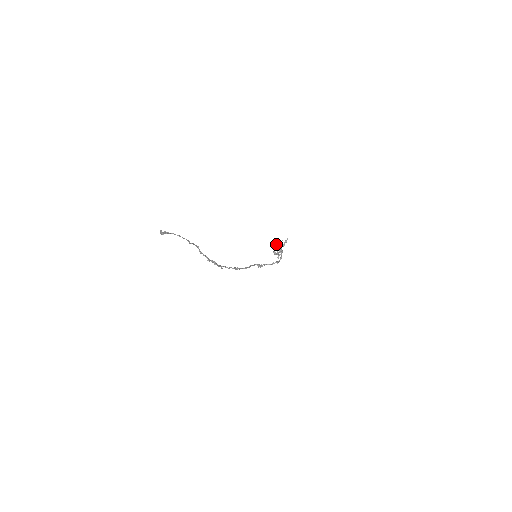
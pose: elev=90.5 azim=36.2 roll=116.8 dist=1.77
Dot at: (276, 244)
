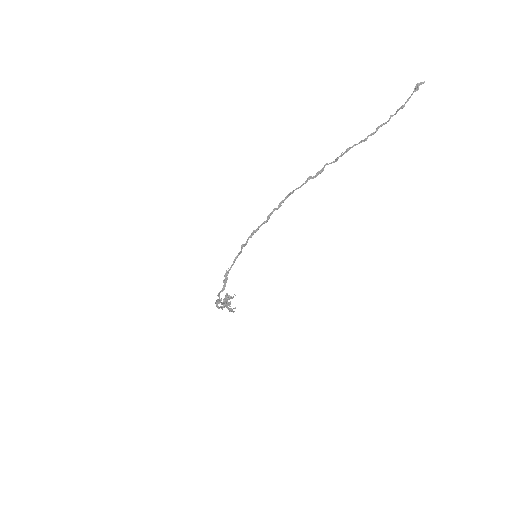
Dot at: (233, 296)
